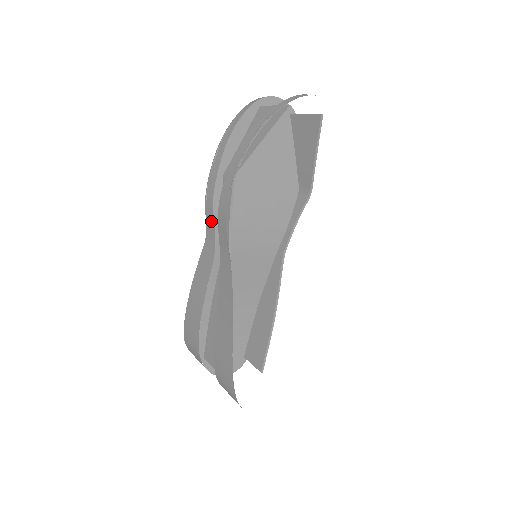
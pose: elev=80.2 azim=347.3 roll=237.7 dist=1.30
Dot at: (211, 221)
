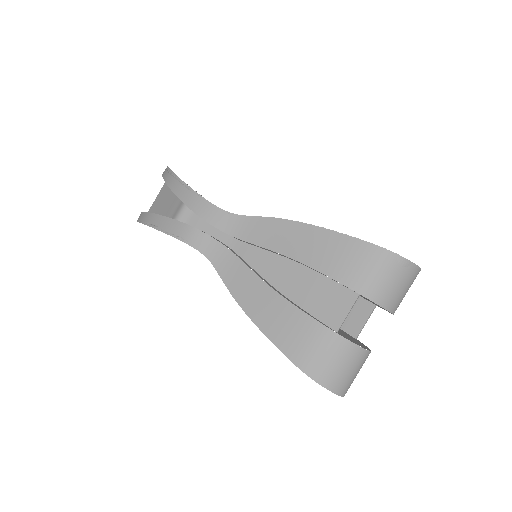
Dot at: (203, 239)
